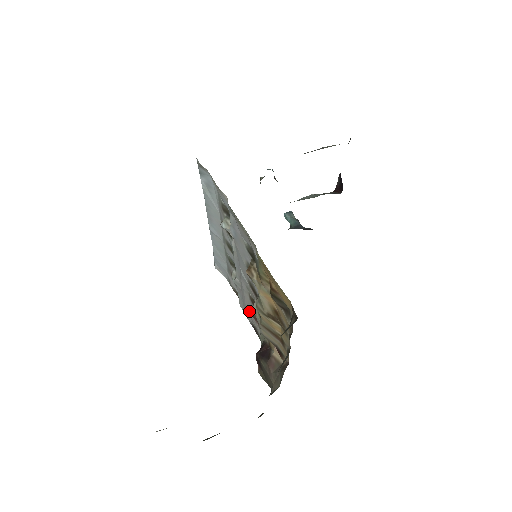
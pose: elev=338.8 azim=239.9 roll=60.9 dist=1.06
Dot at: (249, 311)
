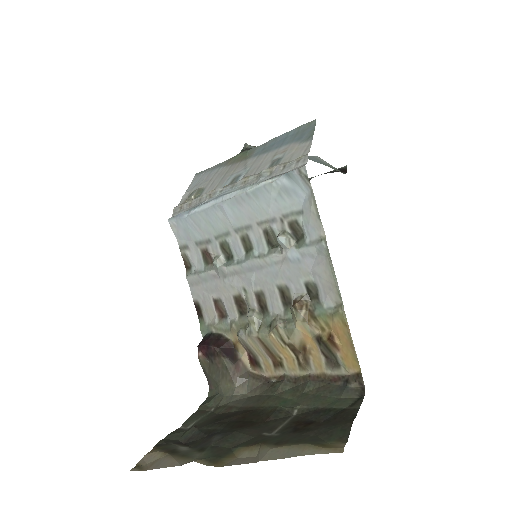
Dot at: (210, 296)
